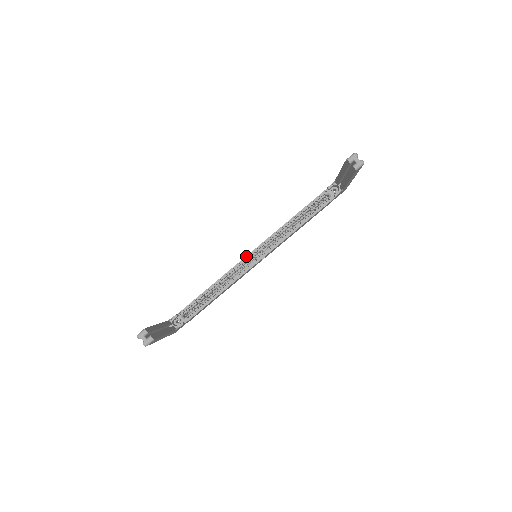
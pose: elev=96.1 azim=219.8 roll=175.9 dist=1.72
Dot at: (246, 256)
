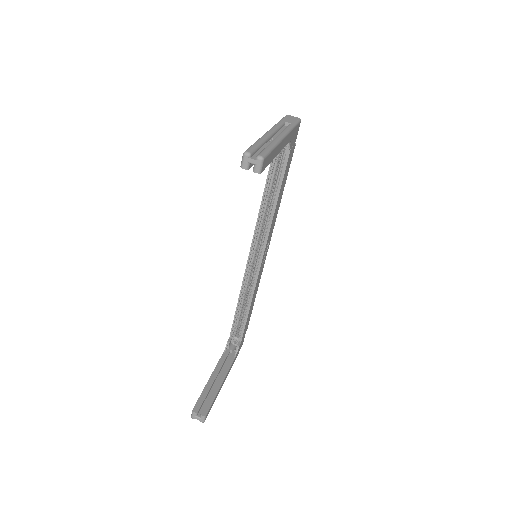
Dot at: (247, 261)
